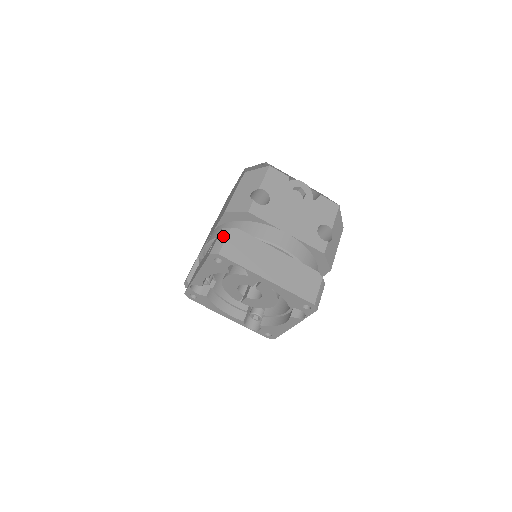
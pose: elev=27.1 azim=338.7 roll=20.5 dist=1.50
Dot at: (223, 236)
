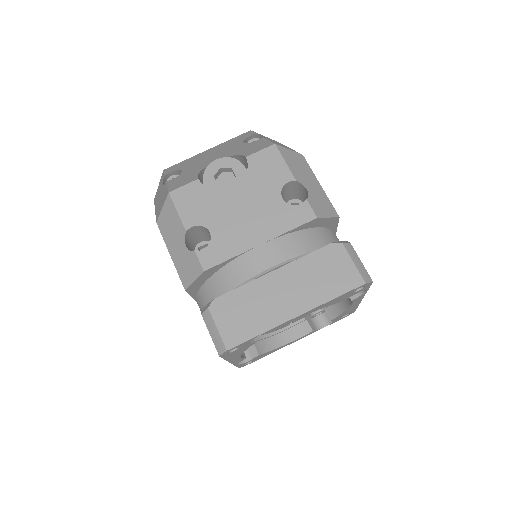
Dot at: (210, 324)
